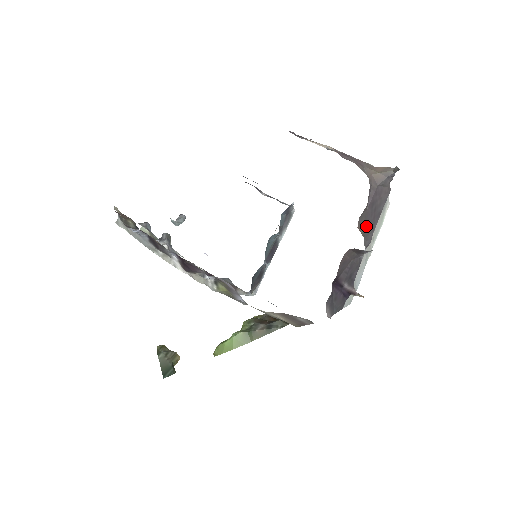
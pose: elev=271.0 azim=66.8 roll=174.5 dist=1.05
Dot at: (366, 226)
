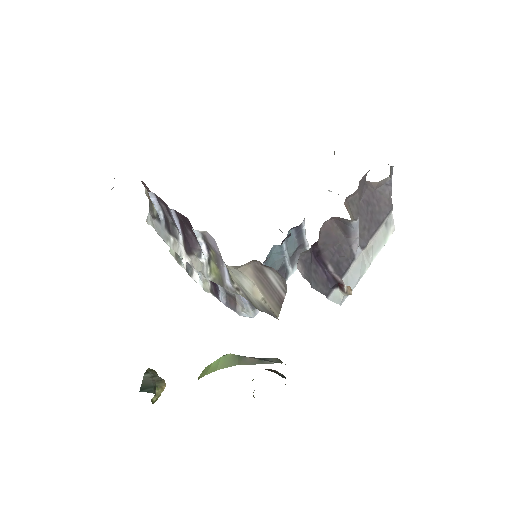
Dot at: (359, 220)
